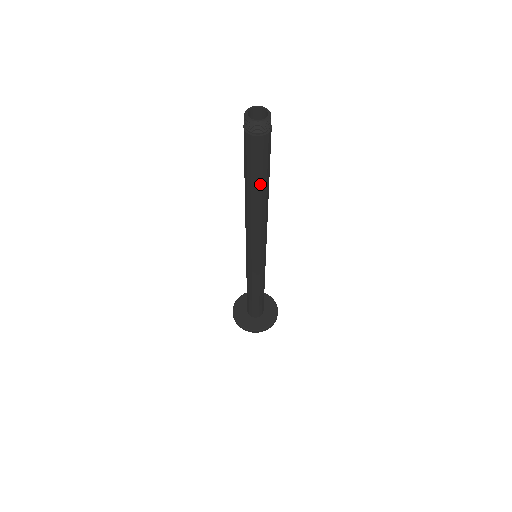
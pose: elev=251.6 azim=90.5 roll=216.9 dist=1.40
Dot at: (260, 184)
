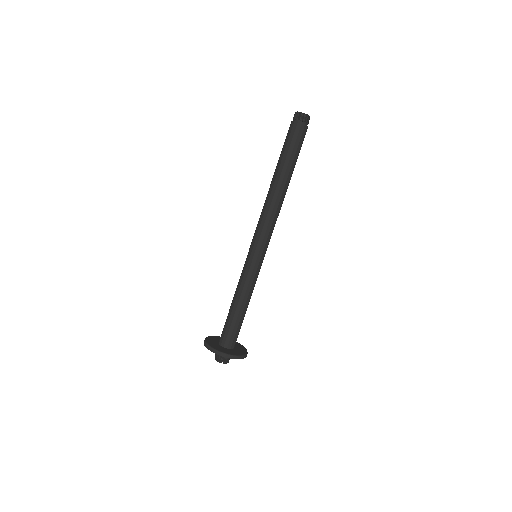
Dot at: (286, 164)
